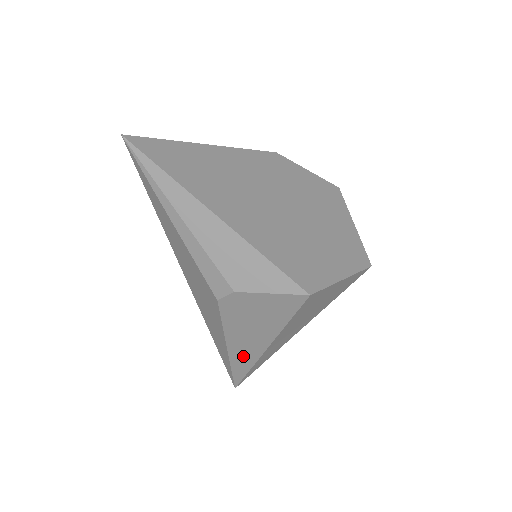
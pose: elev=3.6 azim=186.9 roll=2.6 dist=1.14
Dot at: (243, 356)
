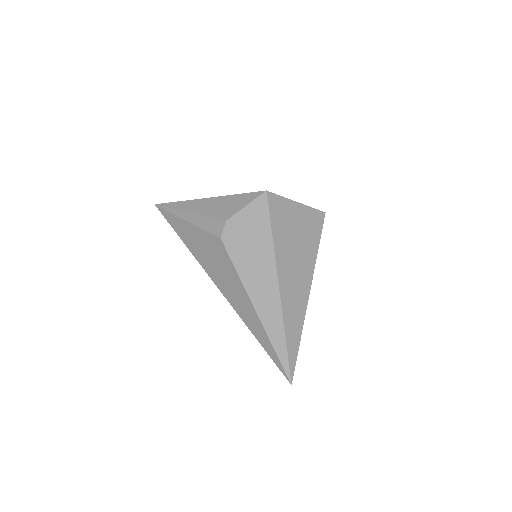
Dot at: (268, 308)
